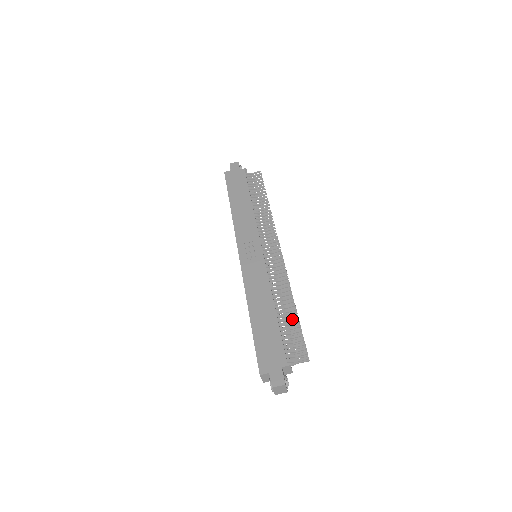
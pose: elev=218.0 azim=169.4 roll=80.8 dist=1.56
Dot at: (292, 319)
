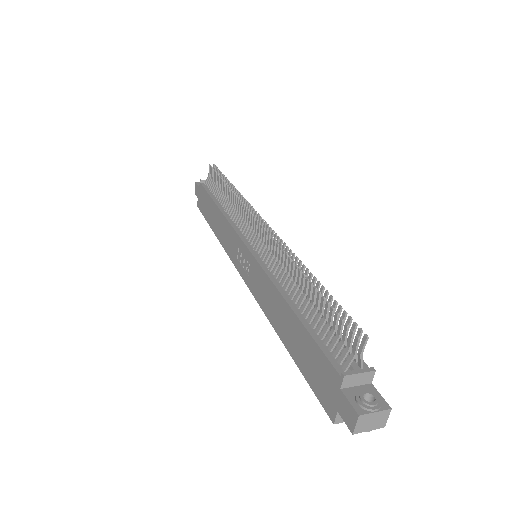
Dot at: (313, 298)
